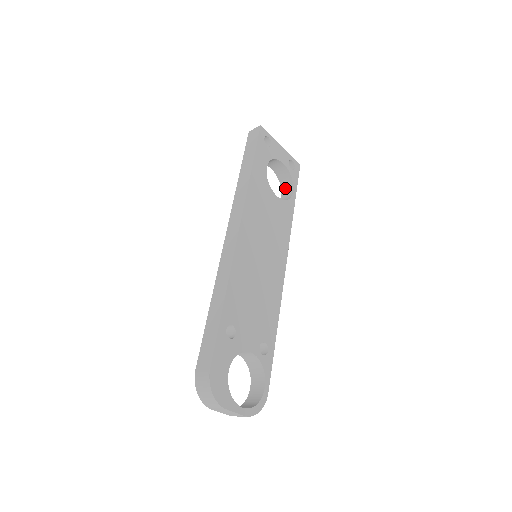
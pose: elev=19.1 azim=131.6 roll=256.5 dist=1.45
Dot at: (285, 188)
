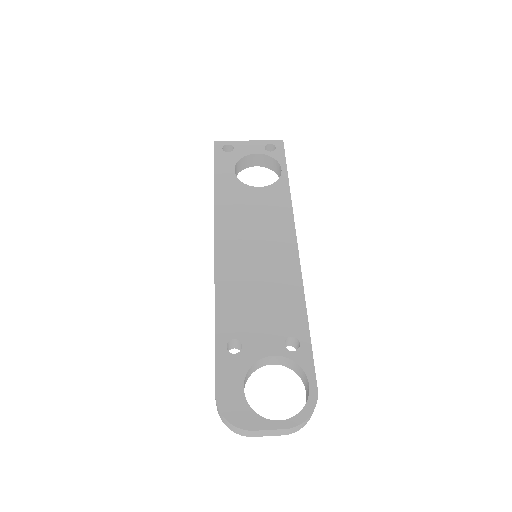
Dot at: (278, 172)
